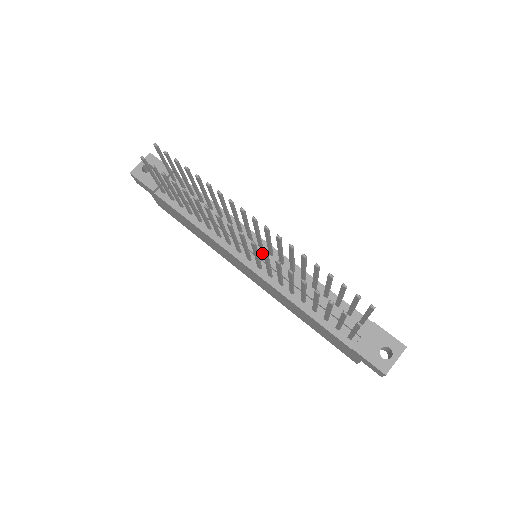
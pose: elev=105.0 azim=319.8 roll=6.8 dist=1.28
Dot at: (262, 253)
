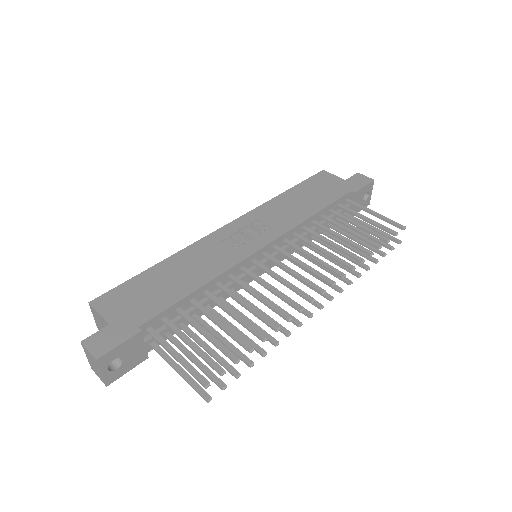
Dot at: occluded
